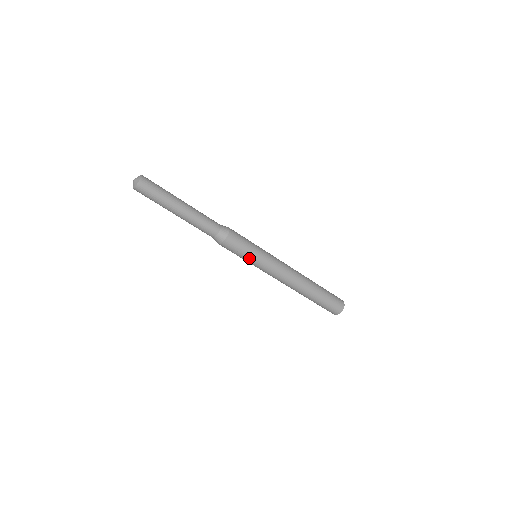
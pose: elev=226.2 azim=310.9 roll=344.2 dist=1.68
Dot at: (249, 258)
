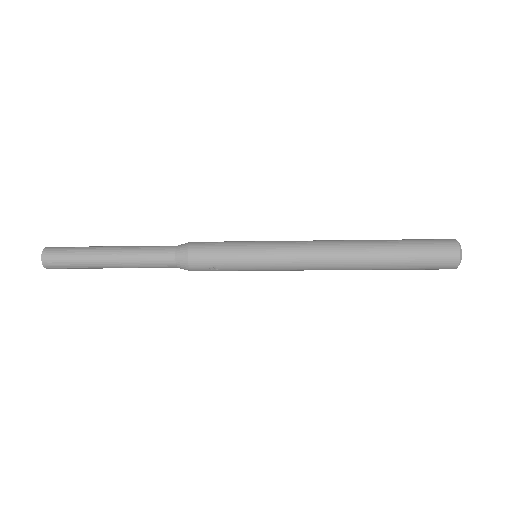
Dot at: (241, 264)
